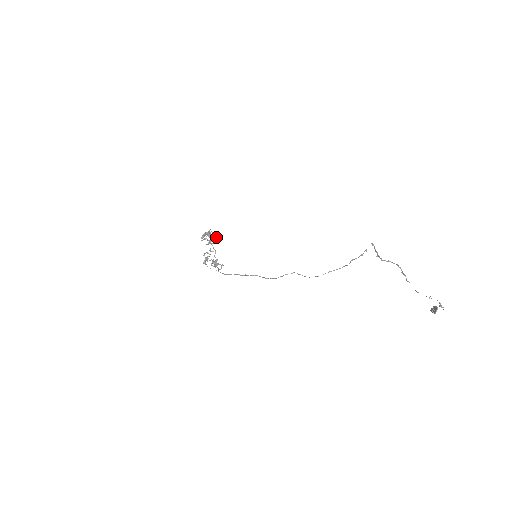
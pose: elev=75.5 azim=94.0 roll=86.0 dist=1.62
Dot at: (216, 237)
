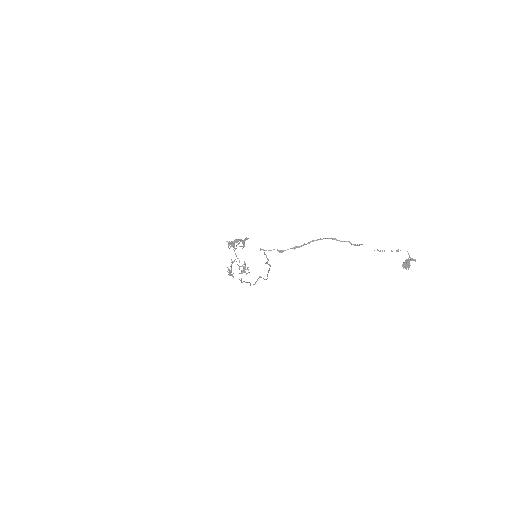
Dot at: (242, 241)
